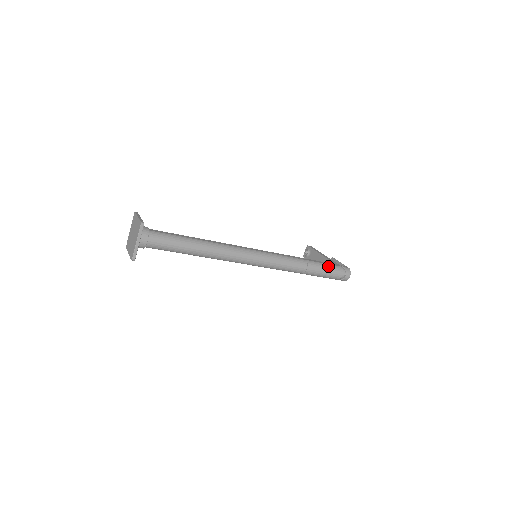
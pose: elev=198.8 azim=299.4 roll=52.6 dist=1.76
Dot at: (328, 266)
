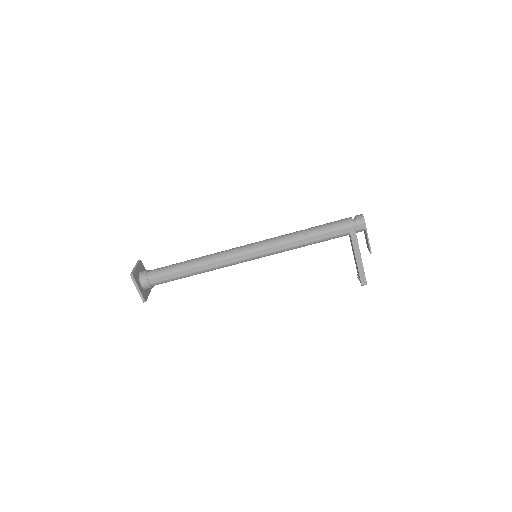
Dot at: occluded
